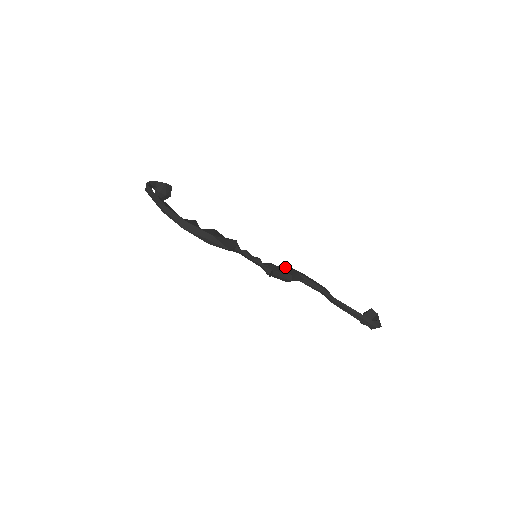
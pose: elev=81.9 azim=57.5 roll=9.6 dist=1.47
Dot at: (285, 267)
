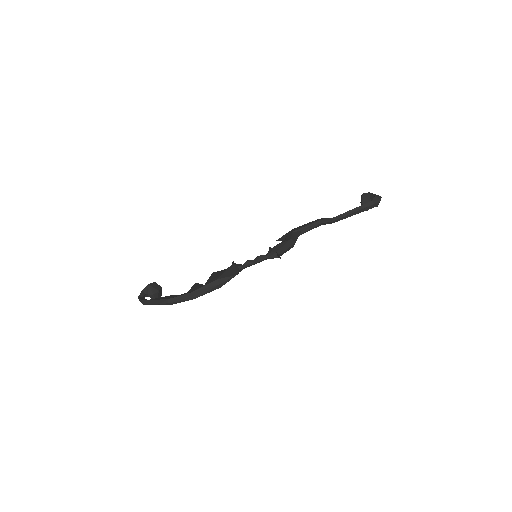
Dot at: (281, 239)
